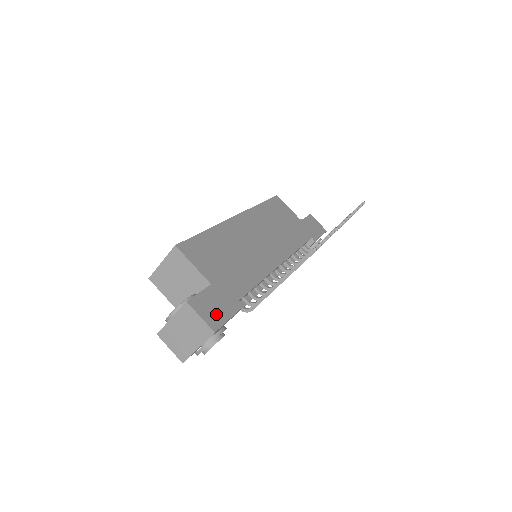
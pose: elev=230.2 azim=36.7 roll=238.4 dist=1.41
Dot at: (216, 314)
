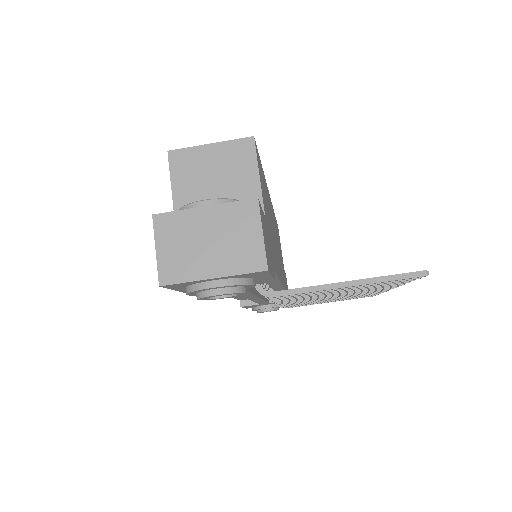
Dot at: (268, 252)
